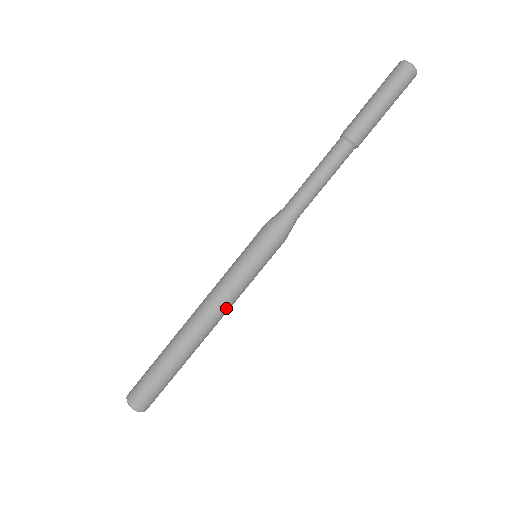
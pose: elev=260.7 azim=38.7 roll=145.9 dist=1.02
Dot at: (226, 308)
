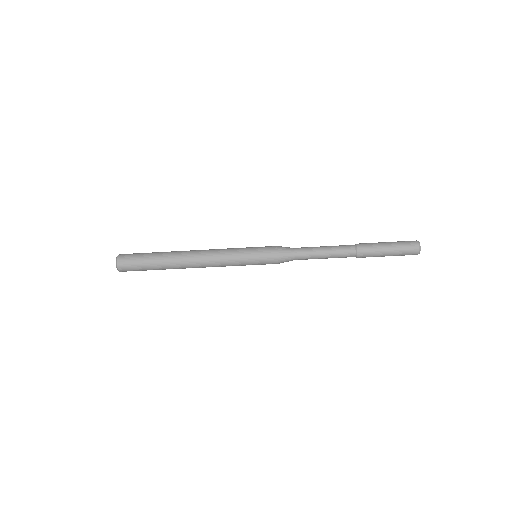
Dot at: (216, 266)
